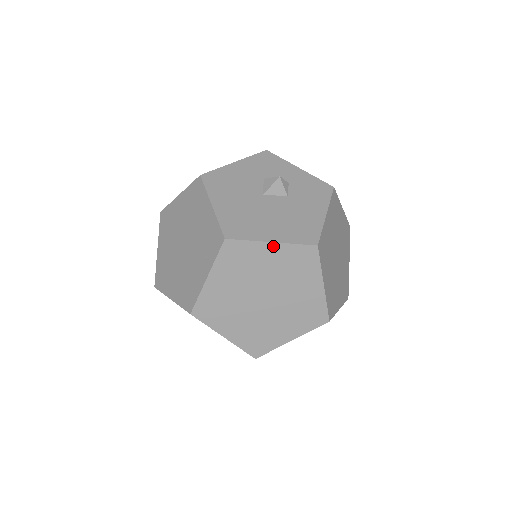
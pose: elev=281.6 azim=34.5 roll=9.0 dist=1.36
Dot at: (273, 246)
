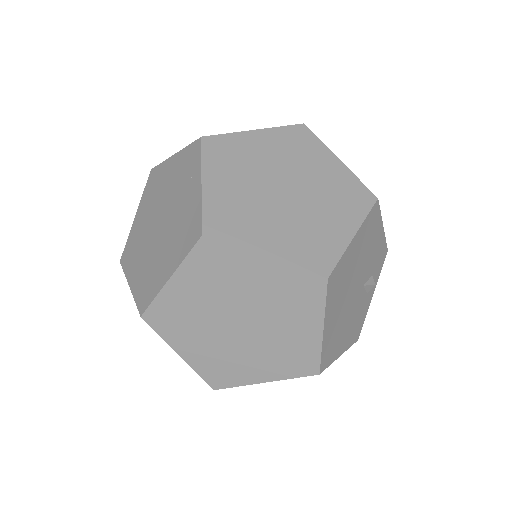
Dot at: (258, 133)
